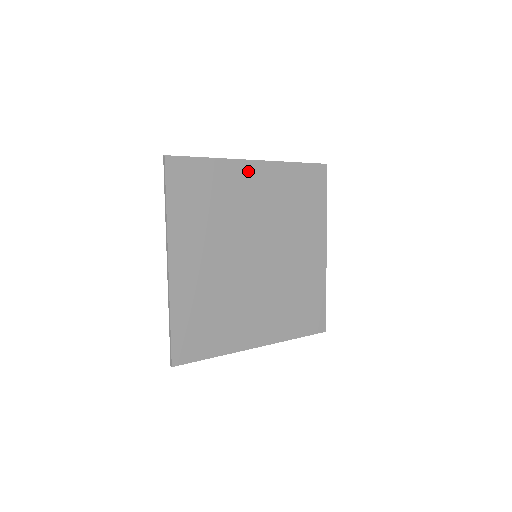
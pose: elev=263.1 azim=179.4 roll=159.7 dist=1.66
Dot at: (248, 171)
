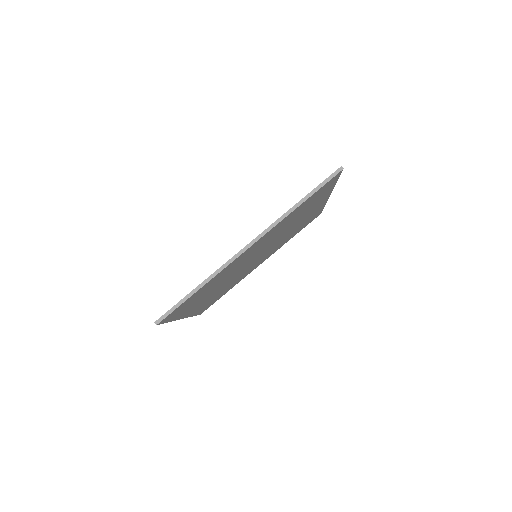
Dot at: occluded
